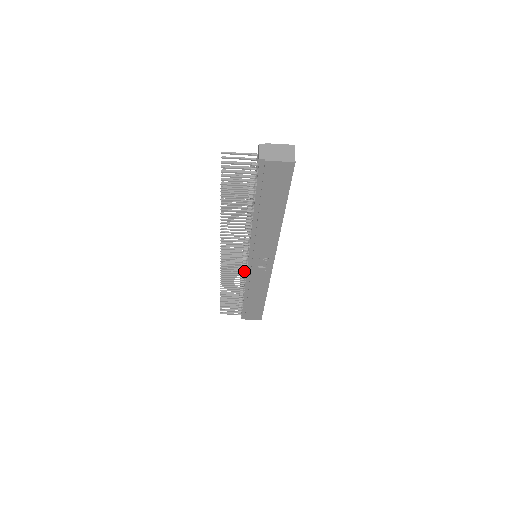
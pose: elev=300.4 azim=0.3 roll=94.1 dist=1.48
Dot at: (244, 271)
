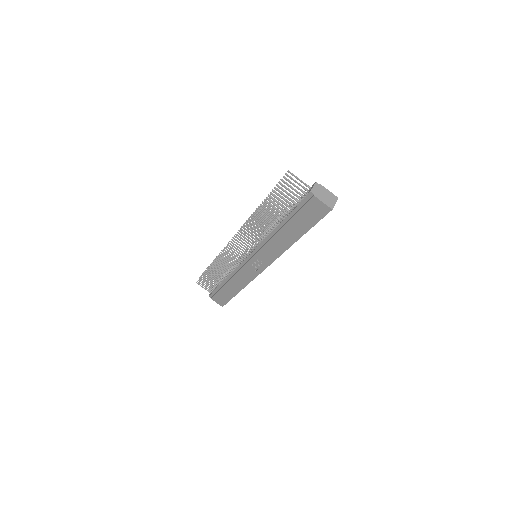
Dot at: (240, 261)
